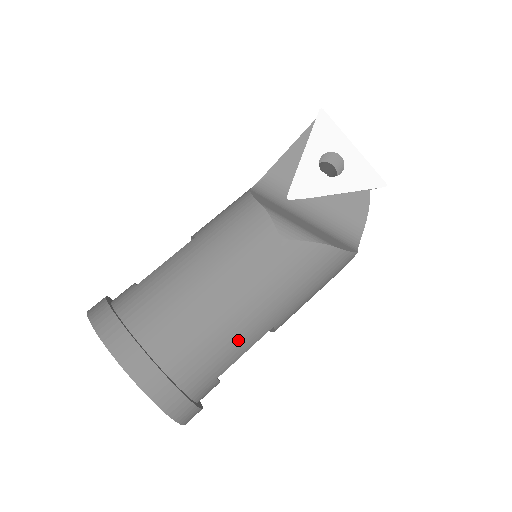
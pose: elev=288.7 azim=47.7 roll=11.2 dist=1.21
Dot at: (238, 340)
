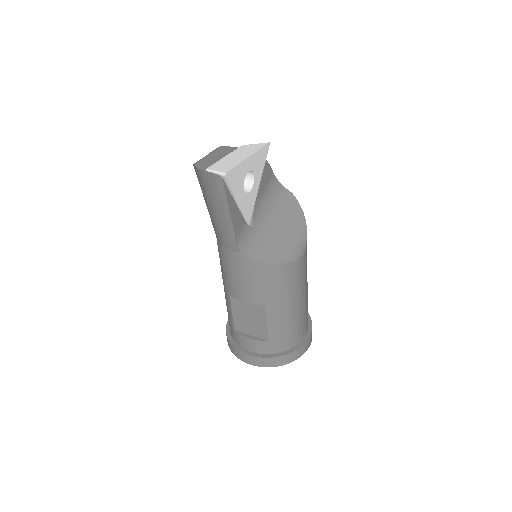
Dot at: occluded
